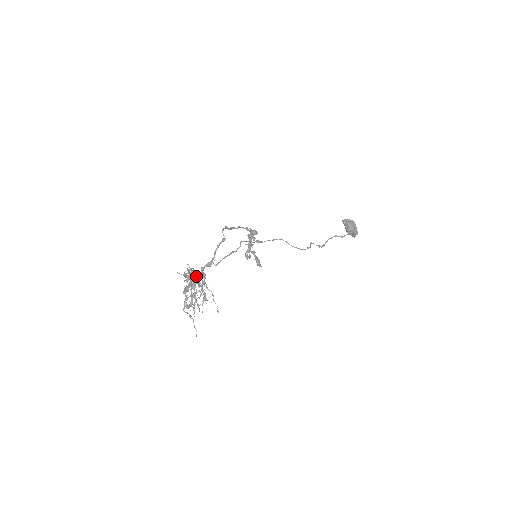
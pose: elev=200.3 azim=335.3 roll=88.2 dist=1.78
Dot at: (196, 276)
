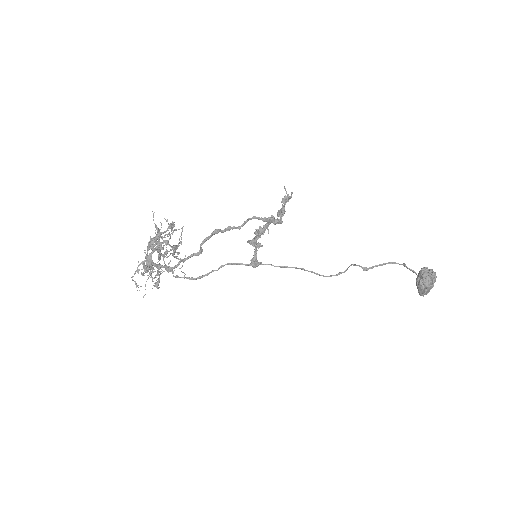
Dot at: (170, 237)
